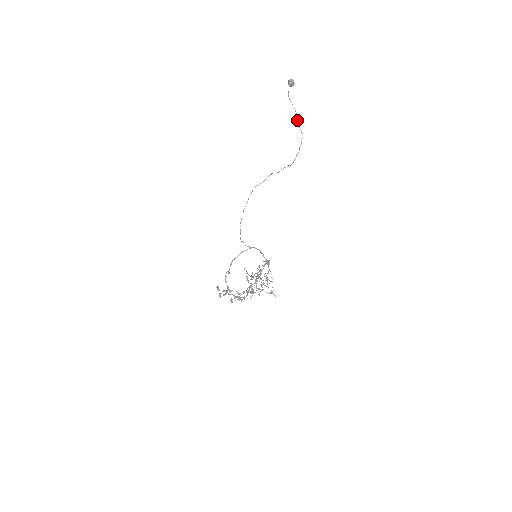
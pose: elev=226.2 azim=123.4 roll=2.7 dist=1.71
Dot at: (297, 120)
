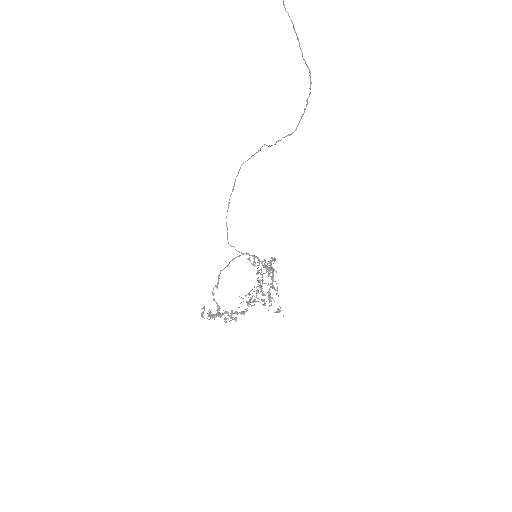
Dot at: occluded
